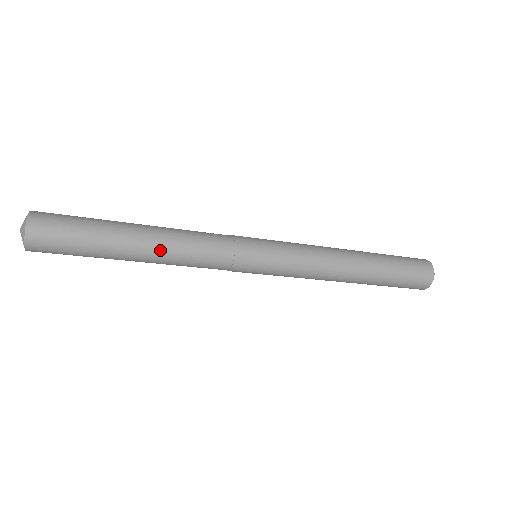
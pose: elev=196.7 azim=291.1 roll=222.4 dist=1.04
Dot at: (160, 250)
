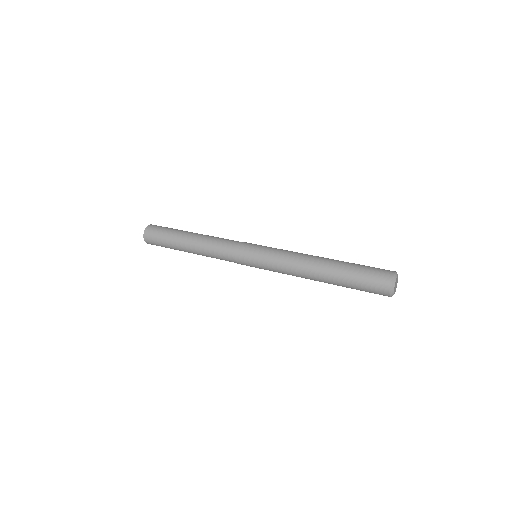
Dot at: occluded
